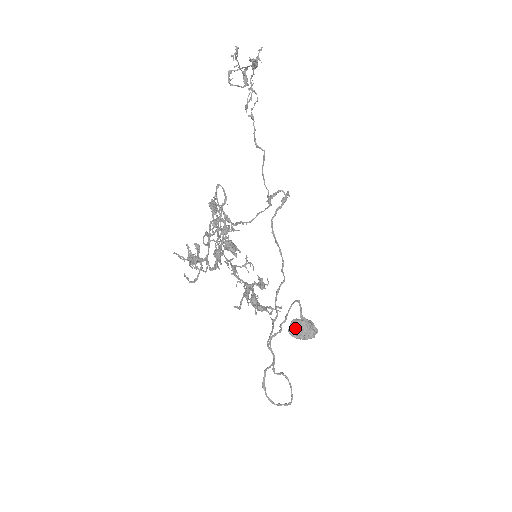
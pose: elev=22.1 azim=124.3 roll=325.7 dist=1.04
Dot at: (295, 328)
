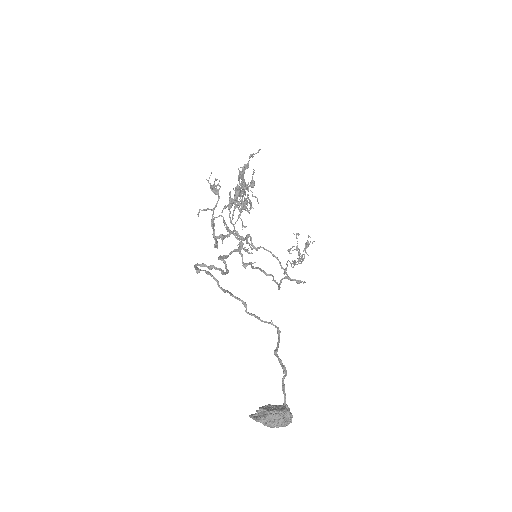
Dot at: occluded
